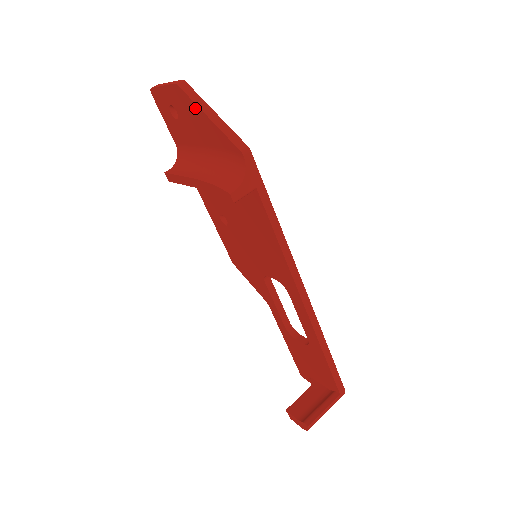
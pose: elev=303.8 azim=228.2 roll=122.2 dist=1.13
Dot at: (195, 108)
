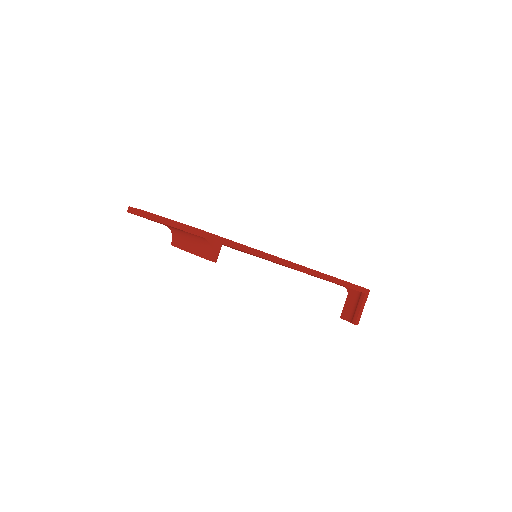
Dot at: occluded
